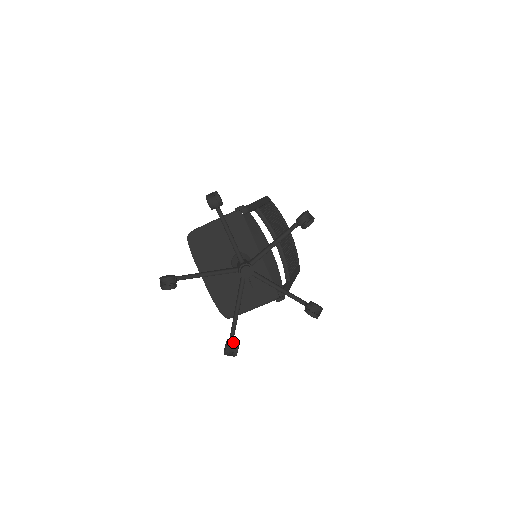
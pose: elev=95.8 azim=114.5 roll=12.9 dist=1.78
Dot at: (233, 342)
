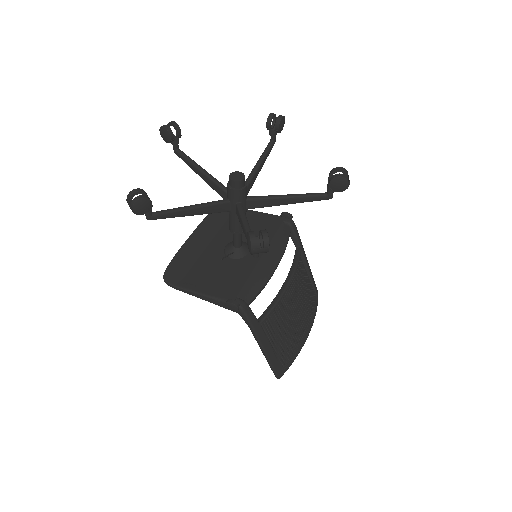
Dot at: occluded
